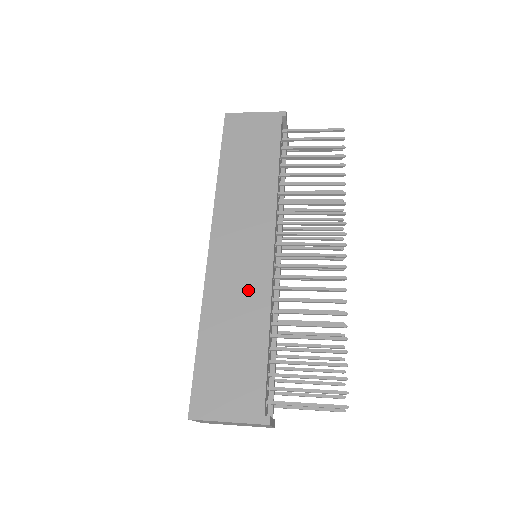
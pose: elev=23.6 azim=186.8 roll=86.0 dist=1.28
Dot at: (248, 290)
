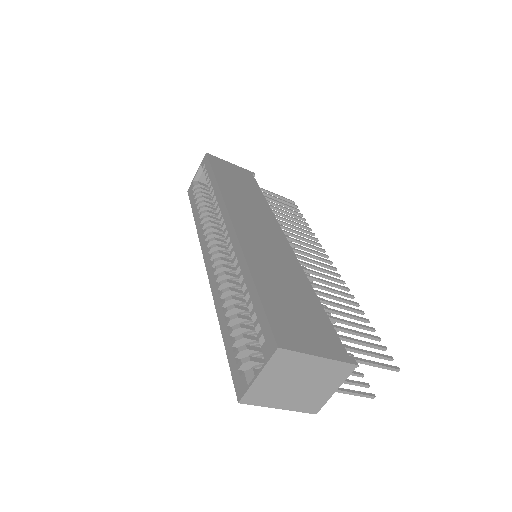
Dot at: (282, 261)
